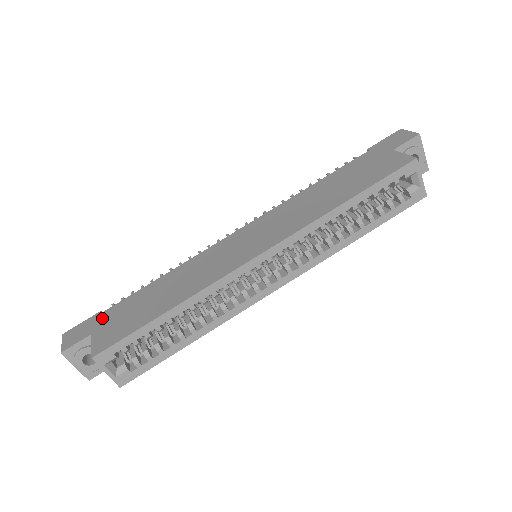
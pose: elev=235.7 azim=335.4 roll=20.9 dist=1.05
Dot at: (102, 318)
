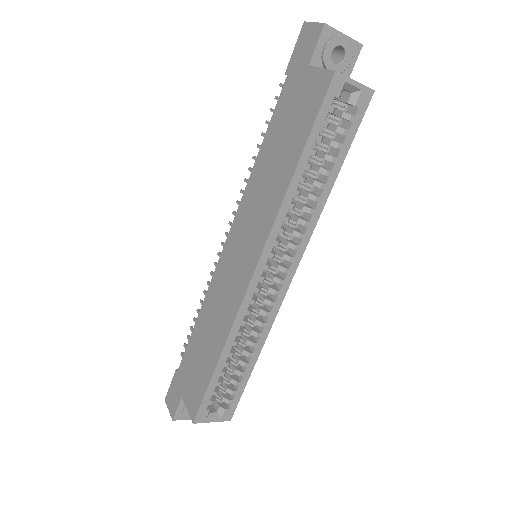
Dot at: (180, 378)
